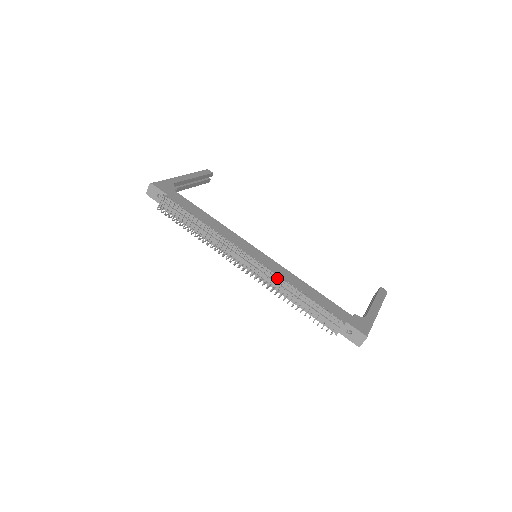
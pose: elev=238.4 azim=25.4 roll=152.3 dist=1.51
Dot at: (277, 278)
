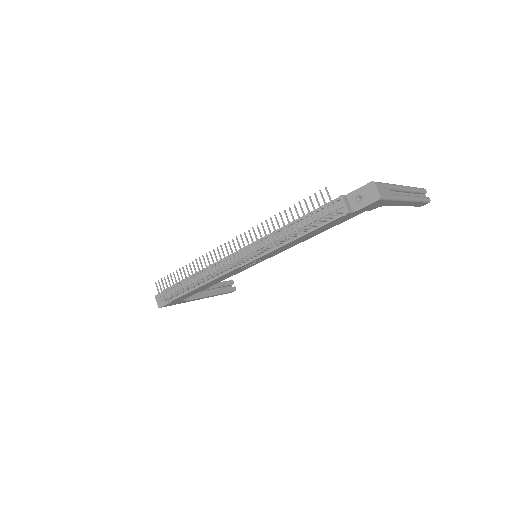
Dot at: occluded
